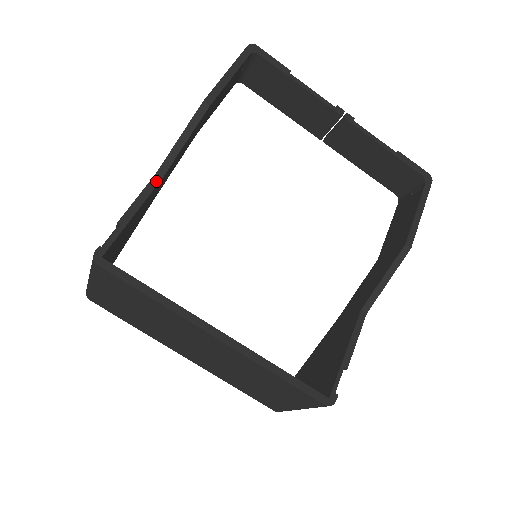
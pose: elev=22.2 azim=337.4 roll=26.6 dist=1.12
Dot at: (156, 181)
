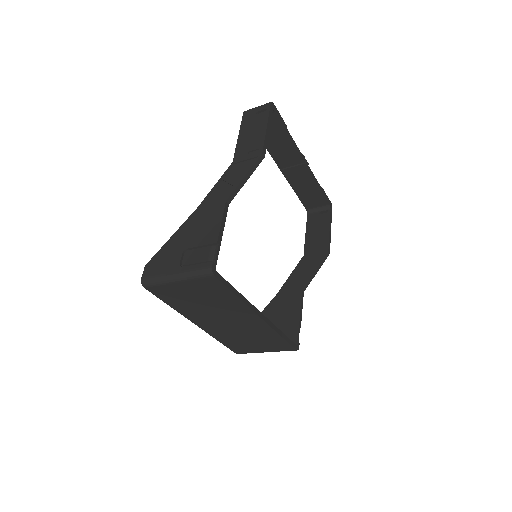
Dot at: (227, 207)
